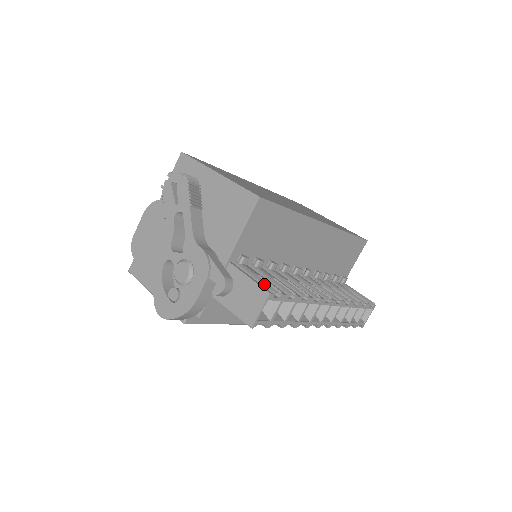
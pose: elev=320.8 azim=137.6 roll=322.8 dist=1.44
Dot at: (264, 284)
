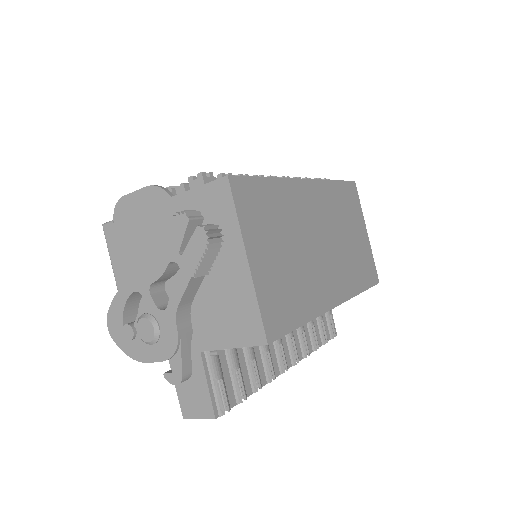
Dot at: (218, 399)
